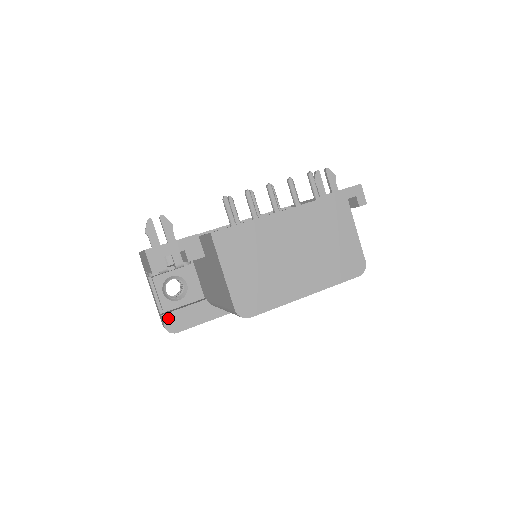
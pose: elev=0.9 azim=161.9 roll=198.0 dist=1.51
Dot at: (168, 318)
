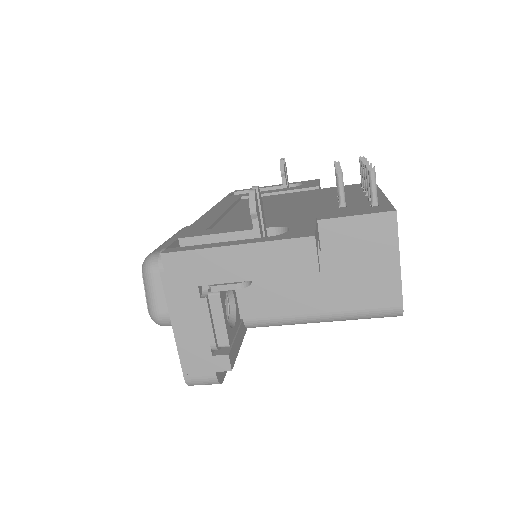
Dot at: (232, 357)
